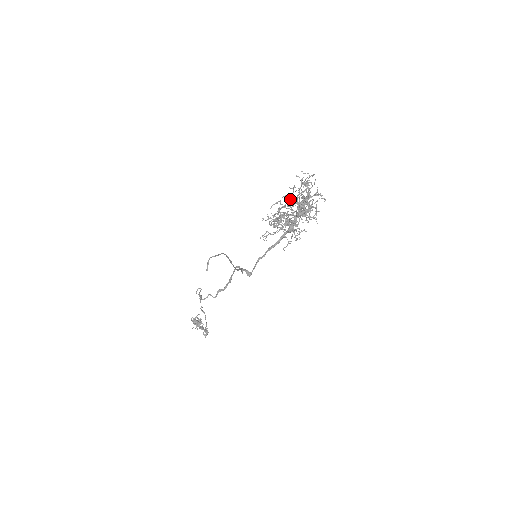
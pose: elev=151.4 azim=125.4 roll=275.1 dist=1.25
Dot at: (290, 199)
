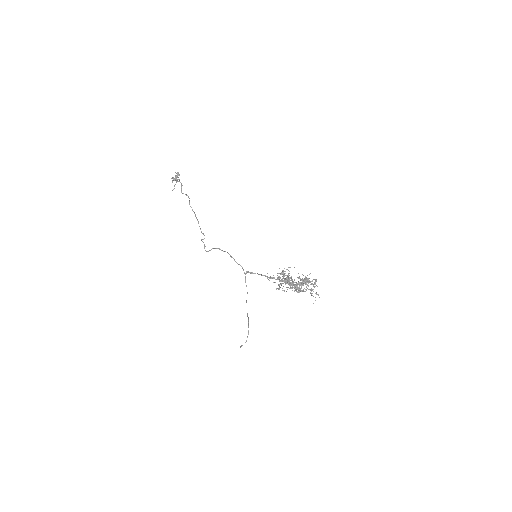
Dot at: occluded
